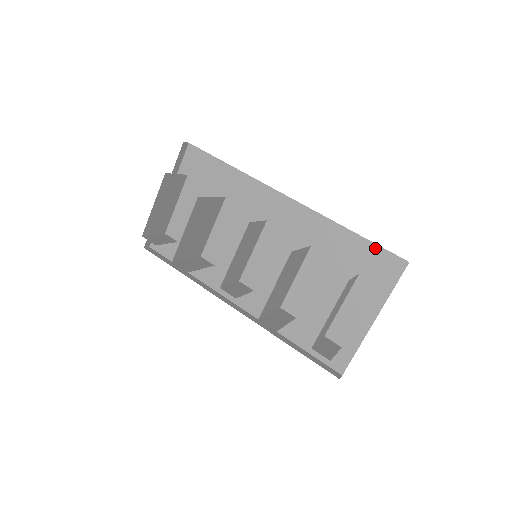
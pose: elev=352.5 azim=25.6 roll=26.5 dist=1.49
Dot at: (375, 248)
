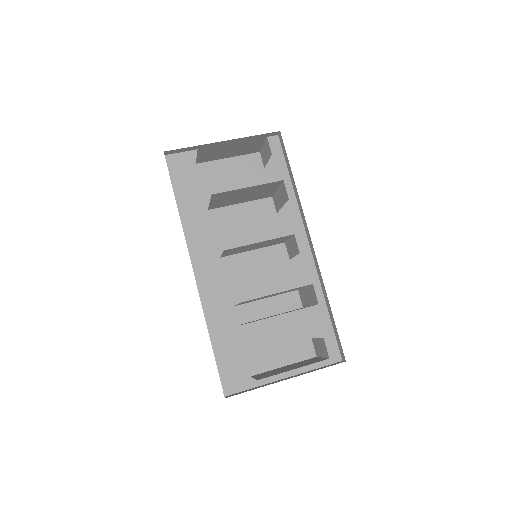
Dot at: (331, 332)
